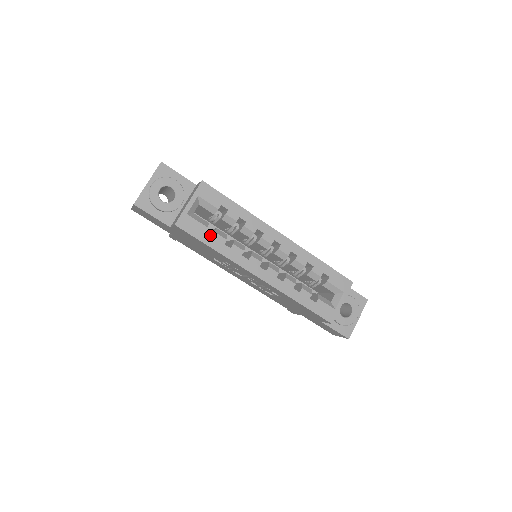
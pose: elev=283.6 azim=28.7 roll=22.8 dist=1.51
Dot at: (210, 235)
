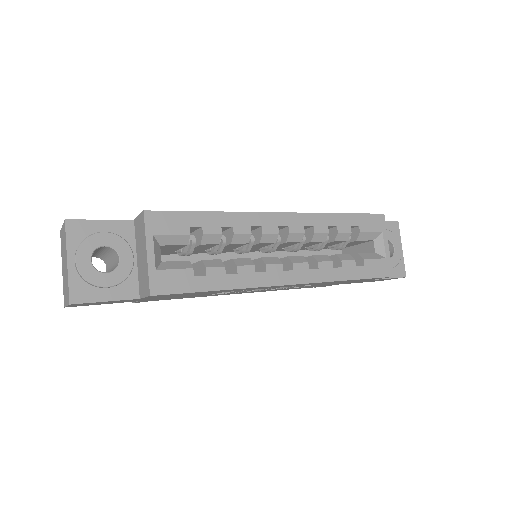
Dot at: (203, 276)
